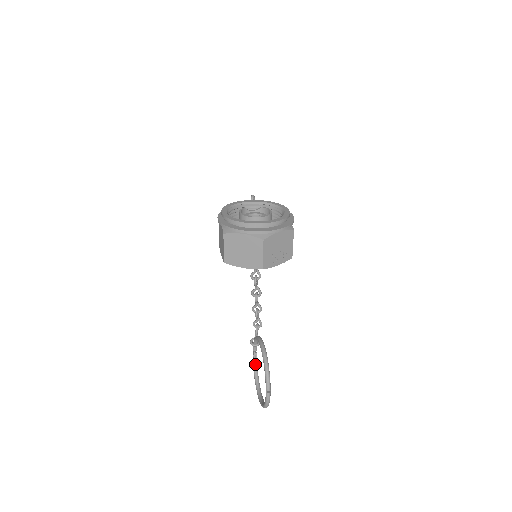
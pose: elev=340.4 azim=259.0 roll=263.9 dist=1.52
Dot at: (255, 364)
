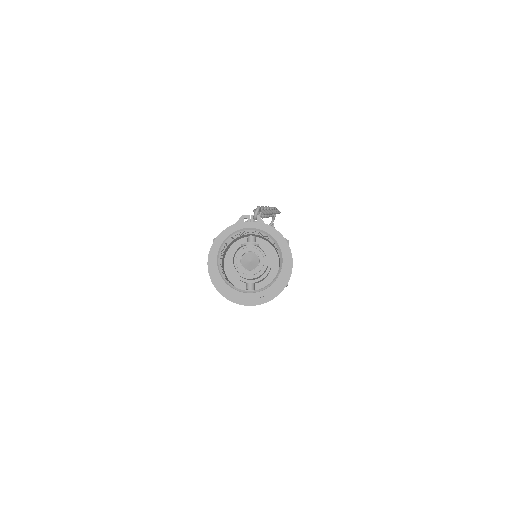
Dot at: occluded
